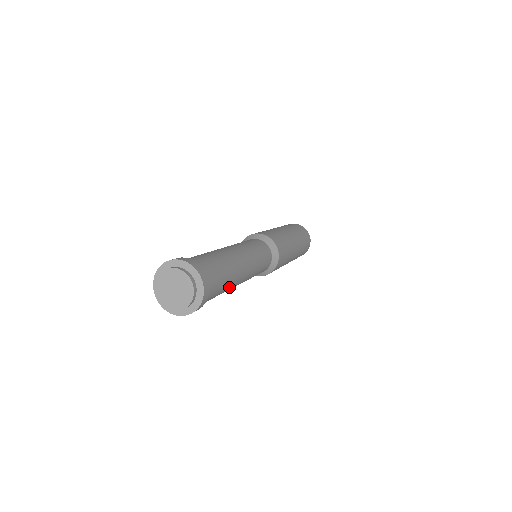
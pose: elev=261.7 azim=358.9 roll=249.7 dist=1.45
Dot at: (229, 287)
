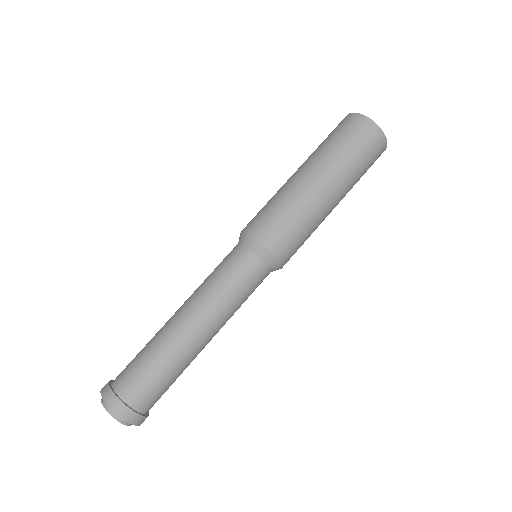
Dot at: (184, 364)
